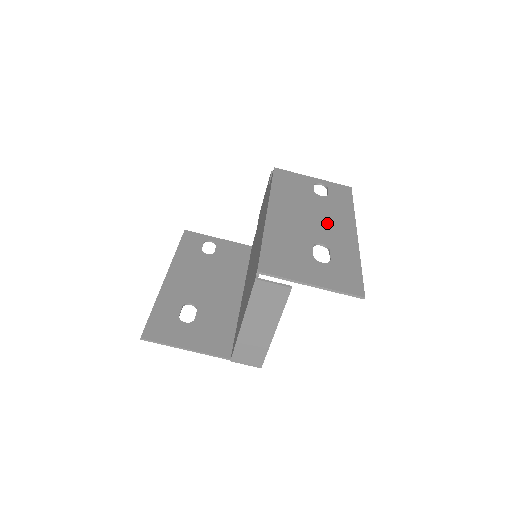
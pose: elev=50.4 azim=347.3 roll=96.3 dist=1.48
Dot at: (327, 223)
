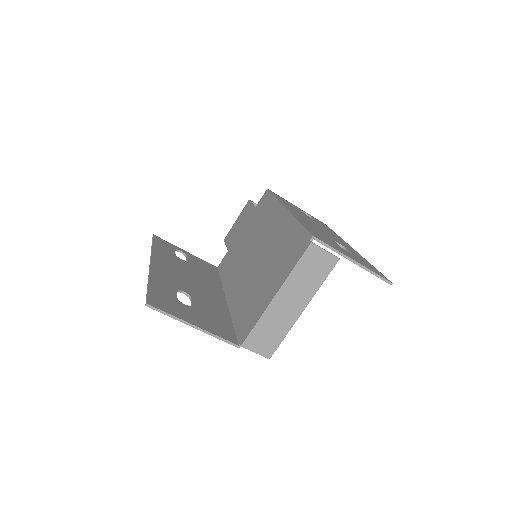
Dot at: (330, 234)
